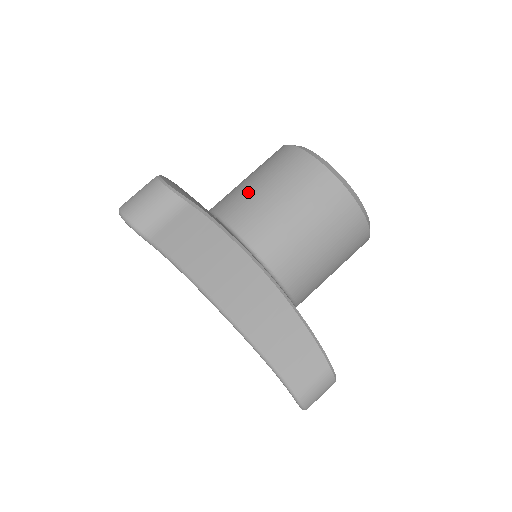
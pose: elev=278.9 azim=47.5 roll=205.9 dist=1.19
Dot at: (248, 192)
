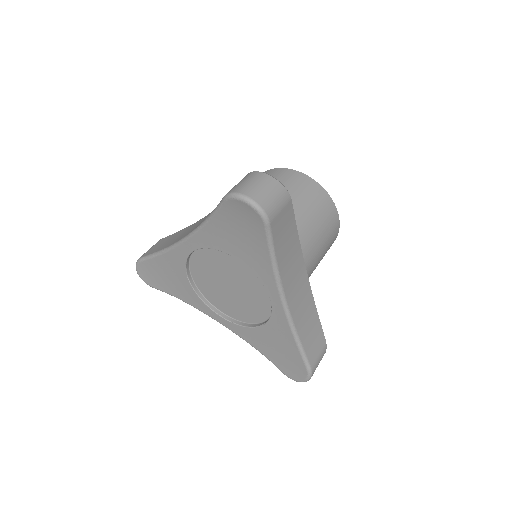
Dot at: occluded
